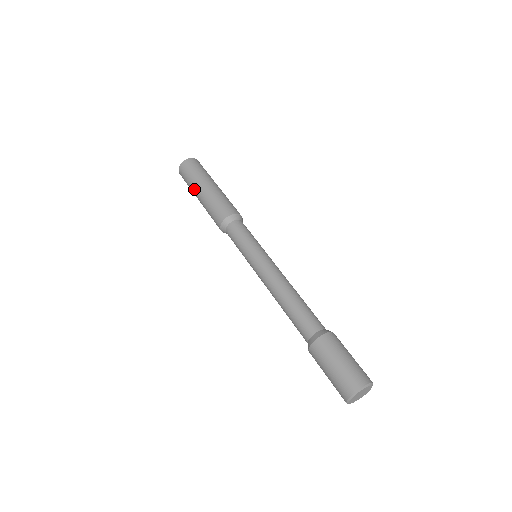
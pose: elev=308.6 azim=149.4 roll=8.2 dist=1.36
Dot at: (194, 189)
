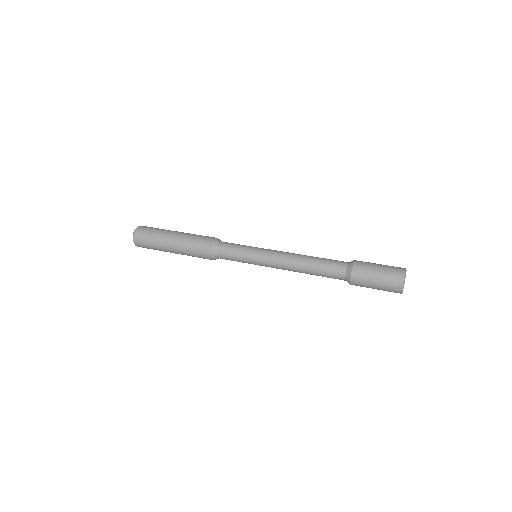
Dot at: (164, 236)
